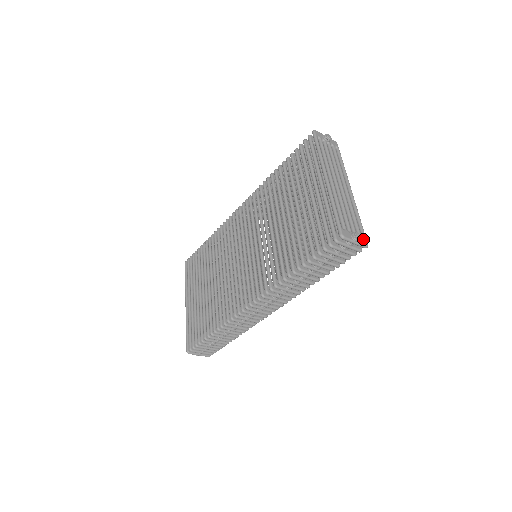
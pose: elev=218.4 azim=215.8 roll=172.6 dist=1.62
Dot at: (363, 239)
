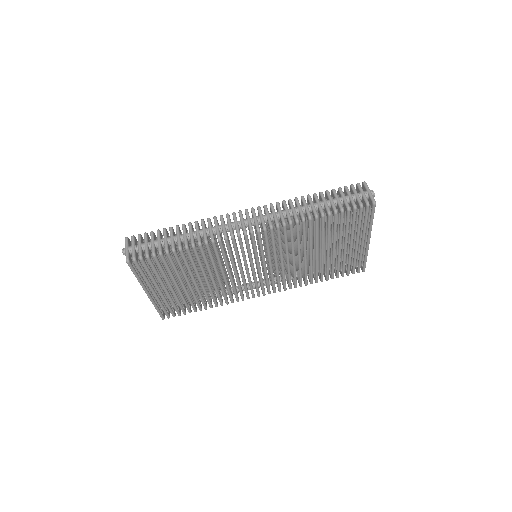
Dot at: occluded
